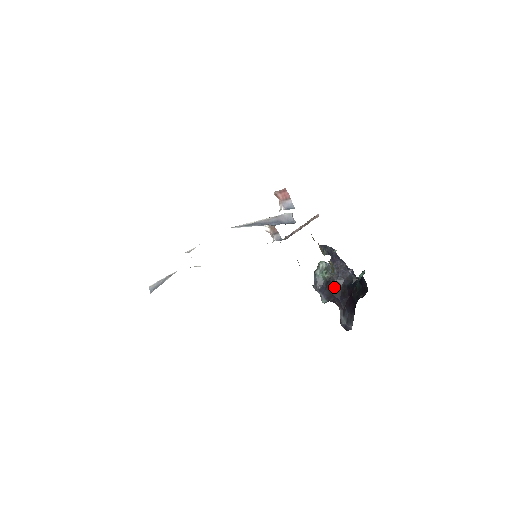
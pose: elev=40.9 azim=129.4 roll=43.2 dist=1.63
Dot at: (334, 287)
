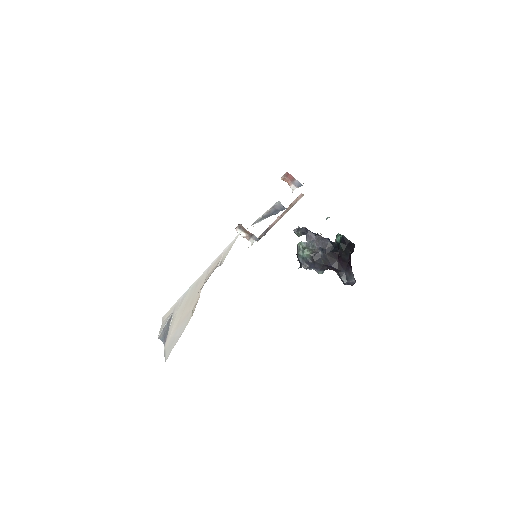
Dot at: (321, 258)
